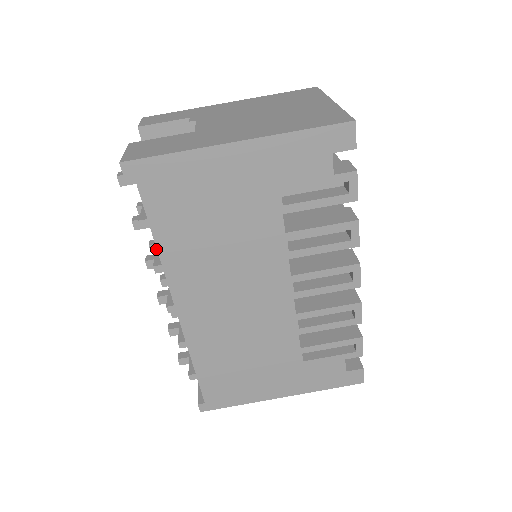
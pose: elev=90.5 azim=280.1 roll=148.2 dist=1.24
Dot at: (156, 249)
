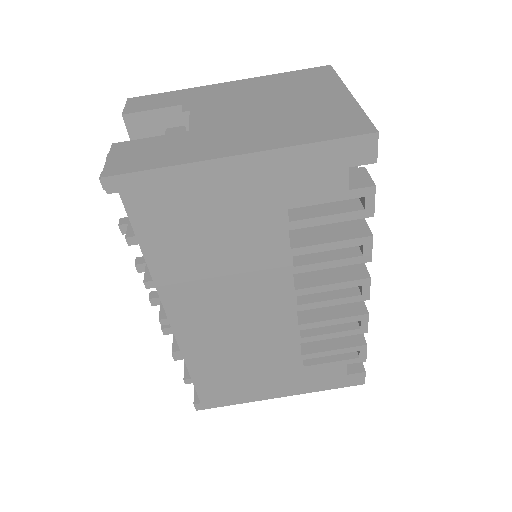
Dot at: occluded
